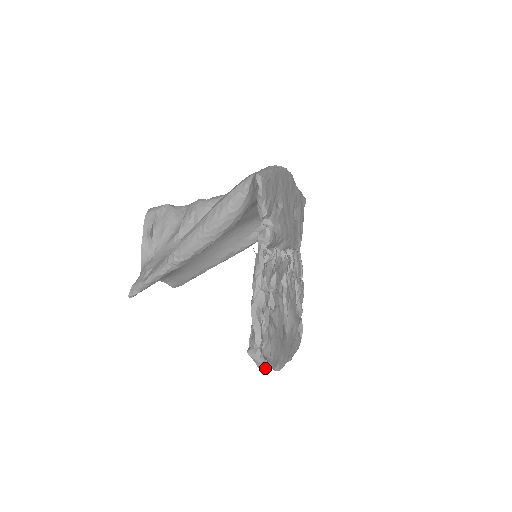
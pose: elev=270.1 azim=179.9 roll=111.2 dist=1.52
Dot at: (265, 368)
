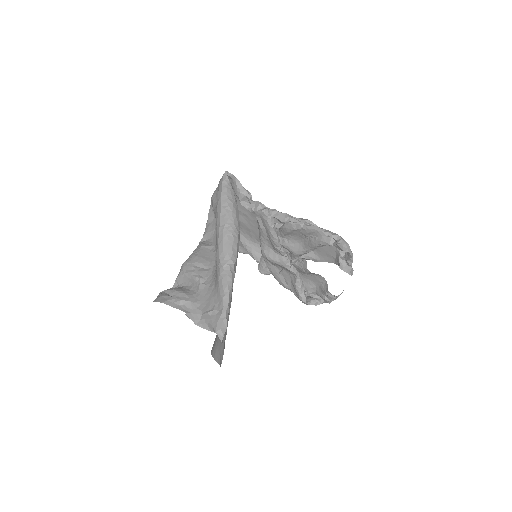
Dot at: (352, 253)
